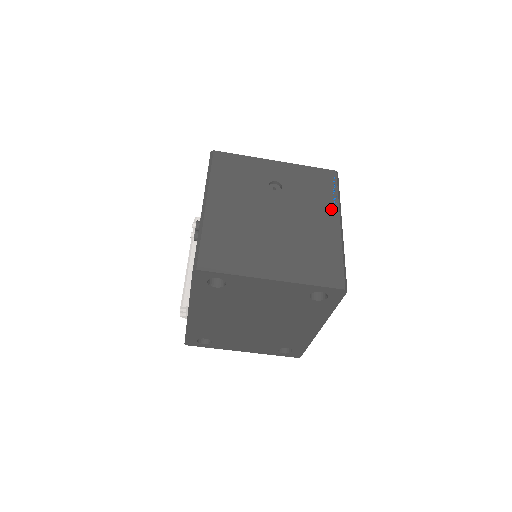
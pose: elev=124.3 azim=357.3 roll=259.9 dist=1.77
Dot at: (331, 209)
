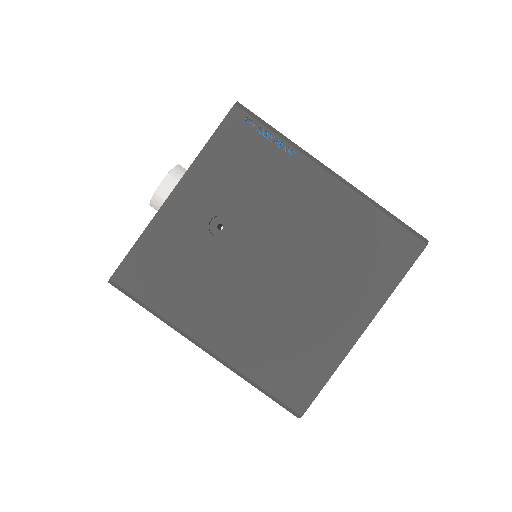
Dot at: (300, 169)
